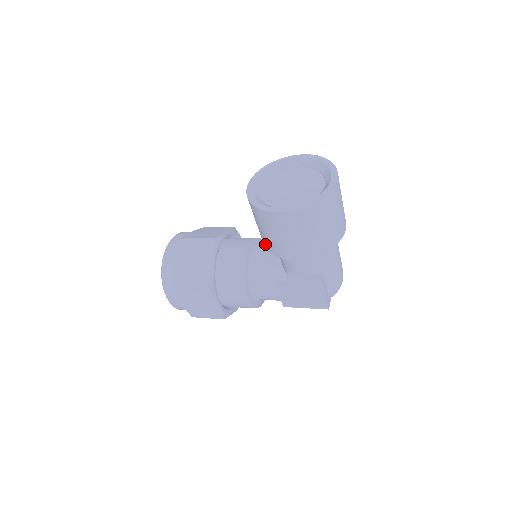
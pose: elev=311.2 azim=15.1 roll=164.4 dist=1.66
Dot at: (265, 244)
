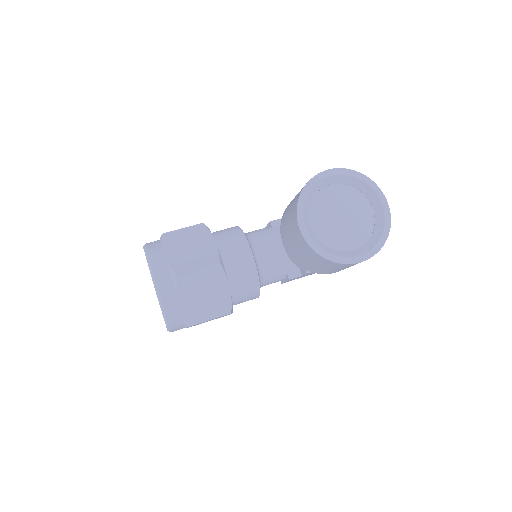
Dot at: (305, 267)
